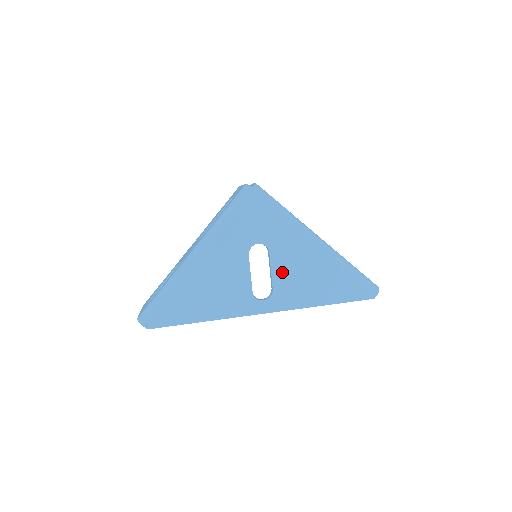
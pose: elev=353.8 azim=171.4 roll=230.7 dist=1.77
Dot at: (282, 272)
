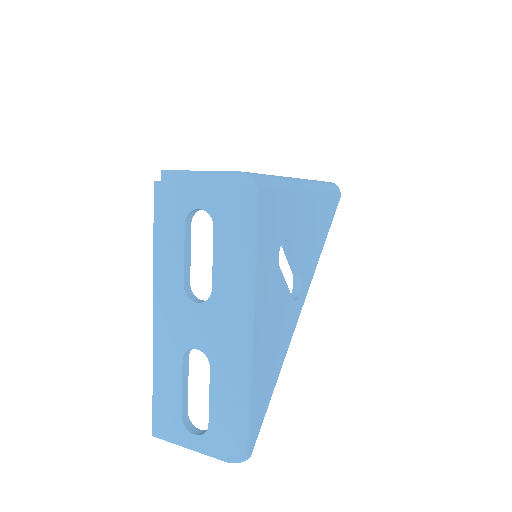
Dot at: (301, 250)
